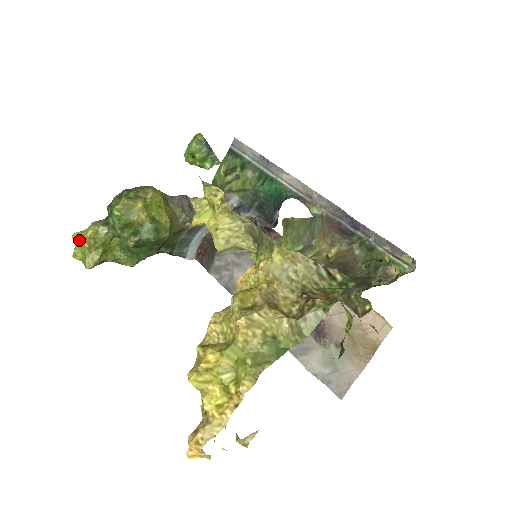
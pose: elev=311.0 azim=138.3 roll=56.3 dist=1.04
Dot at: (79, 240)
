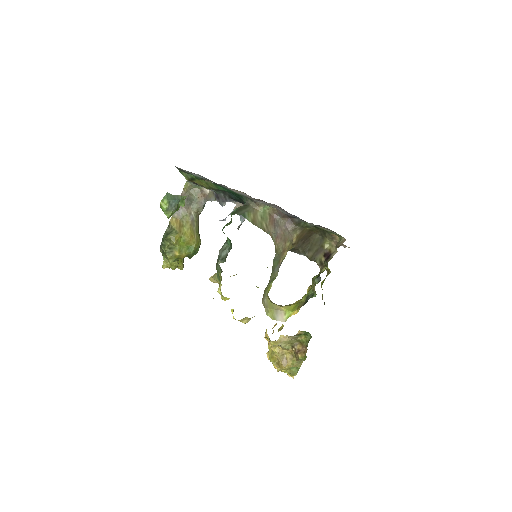
Dot at: occluded
